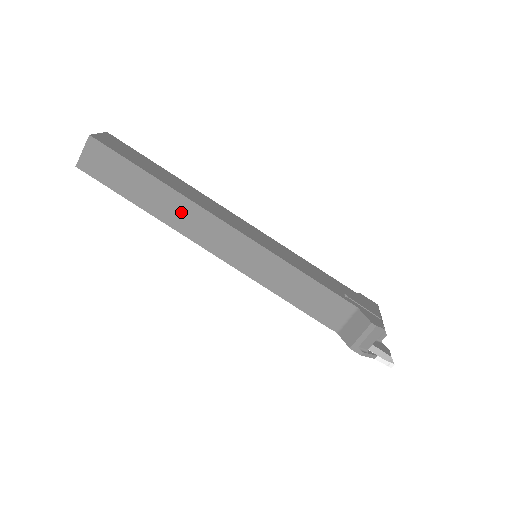
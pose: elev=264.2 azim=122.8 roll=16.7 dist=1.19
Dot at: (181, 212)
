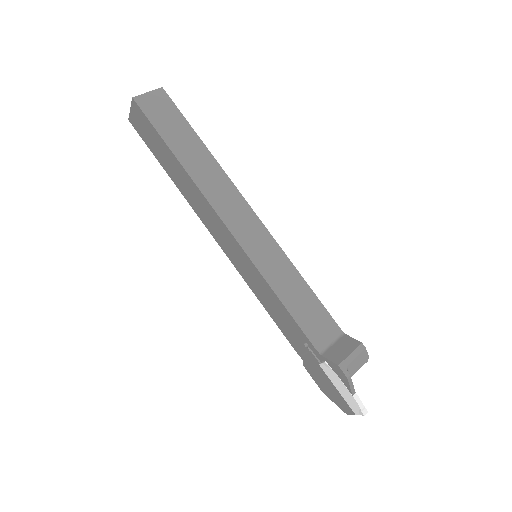
Dot at: (213, 179)
